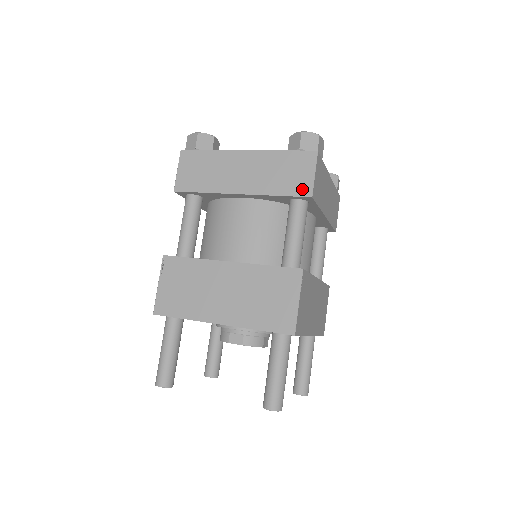
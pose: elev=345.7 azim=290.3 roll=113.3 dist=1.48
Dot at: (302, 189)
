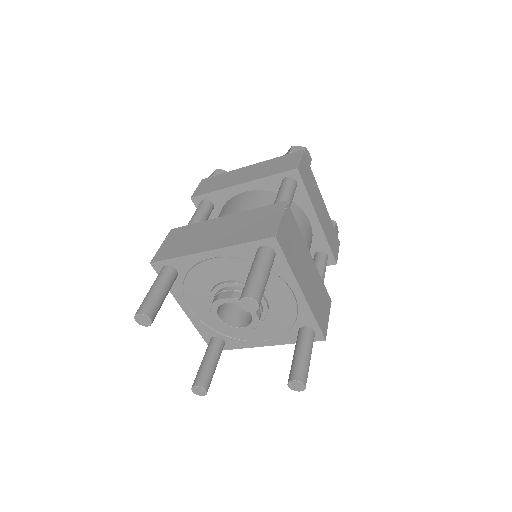
Dot at: (290, 167)
